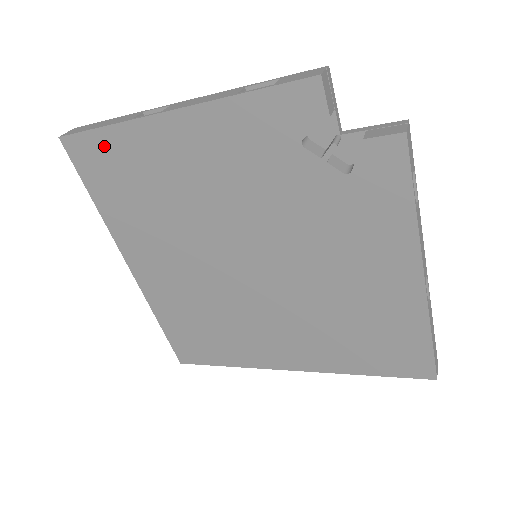
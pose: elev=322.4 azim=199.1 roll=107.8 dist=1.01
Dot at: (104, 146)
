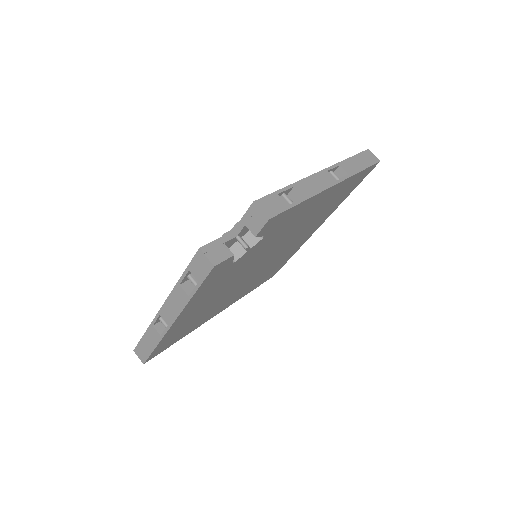
Dot at: occluded
